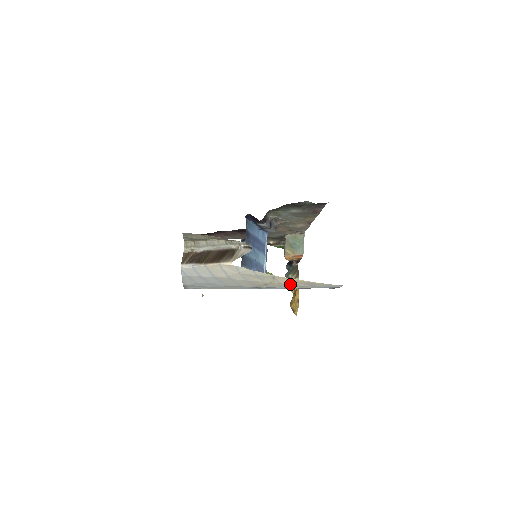
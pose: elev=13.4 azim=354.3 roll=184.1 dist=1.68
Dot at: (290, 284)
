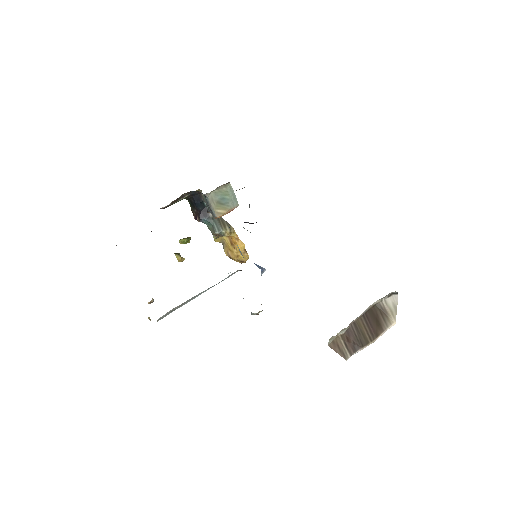
Dot at: occluded
